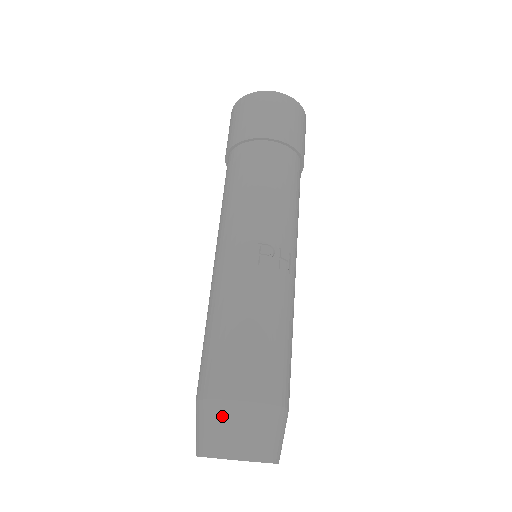
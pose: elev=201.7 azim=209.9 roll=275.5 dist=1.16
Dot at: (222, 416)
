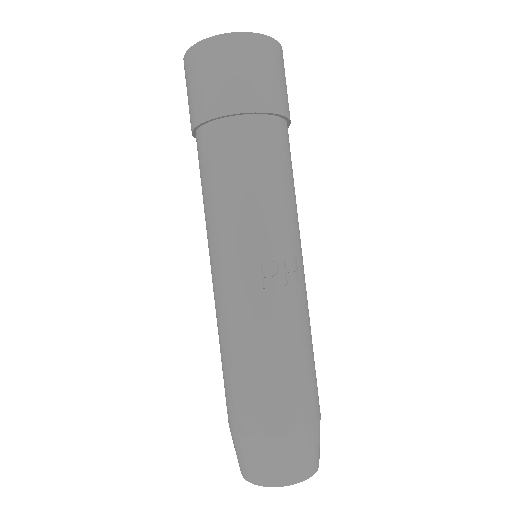
Dot at: (260, 452)
